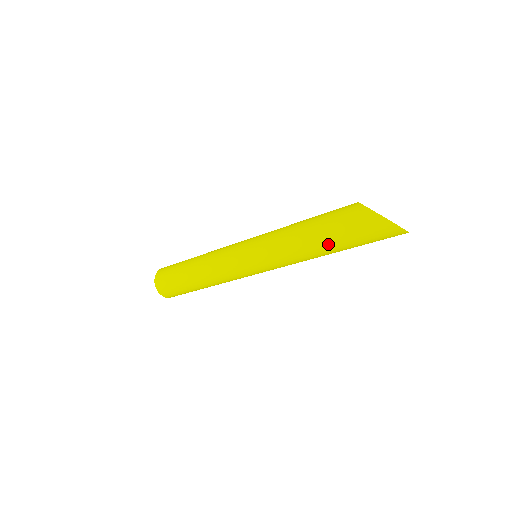
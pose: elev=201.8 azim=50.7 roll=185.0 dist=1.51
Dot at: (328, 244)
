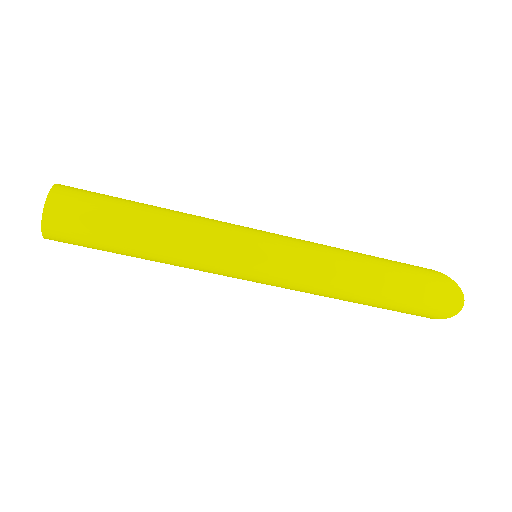
Dot at: (384, 271)
